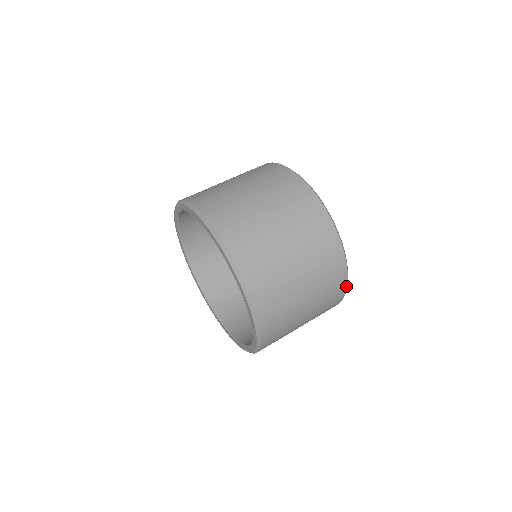
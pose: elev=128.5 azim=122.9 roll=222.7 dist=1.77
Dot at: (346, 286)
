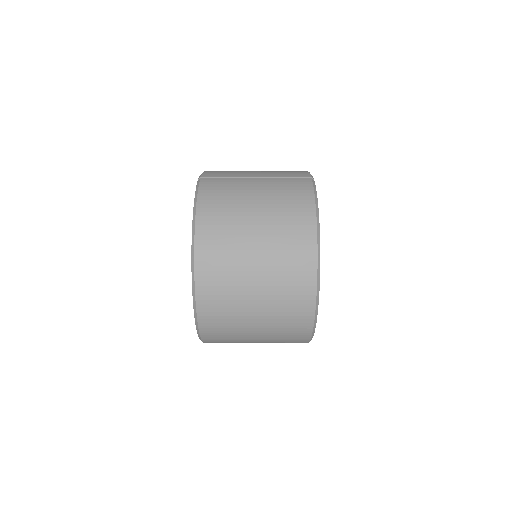
Dot at: (308, 342)
